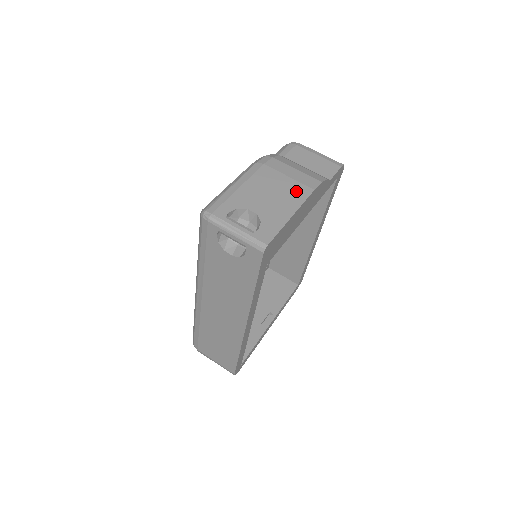
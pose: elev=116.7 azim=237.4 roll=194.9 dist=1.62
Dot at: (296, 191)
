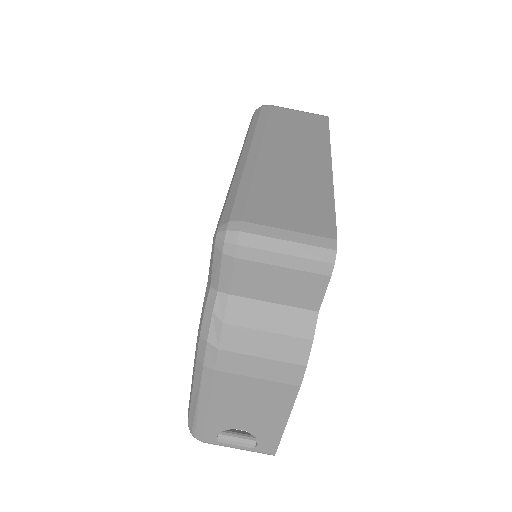
Dot at: (277, 395)
